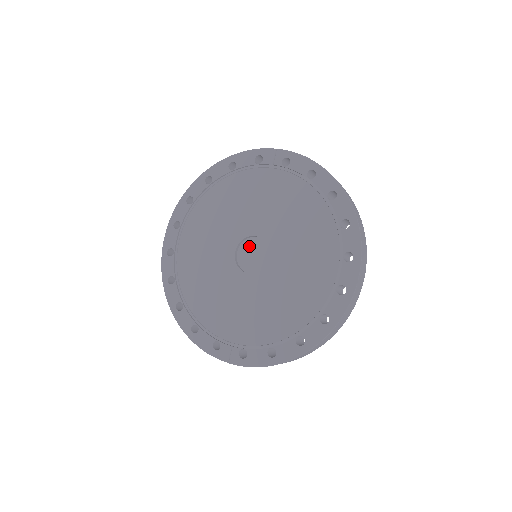
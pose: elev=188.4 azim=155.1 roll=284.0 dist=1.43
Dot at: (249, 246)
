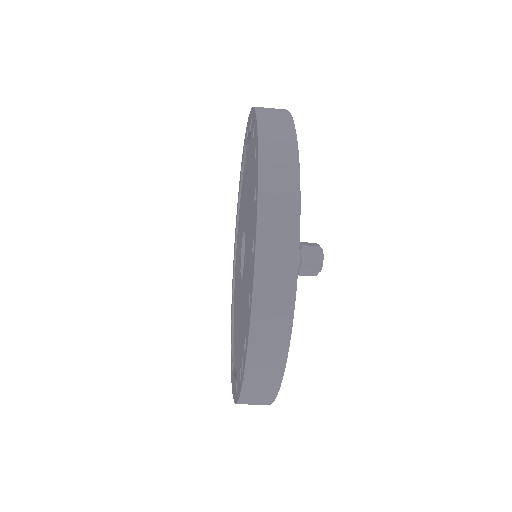
Dot at: occluded
